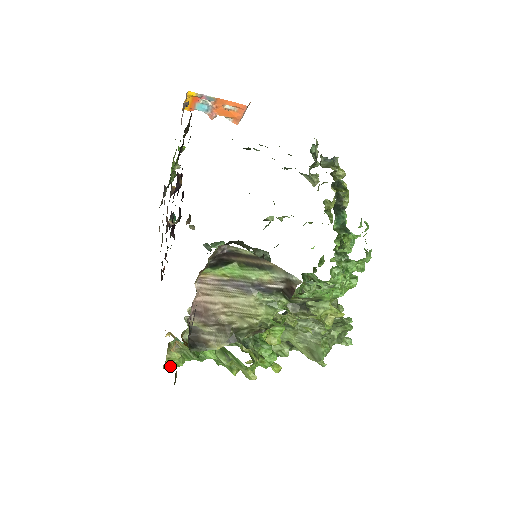
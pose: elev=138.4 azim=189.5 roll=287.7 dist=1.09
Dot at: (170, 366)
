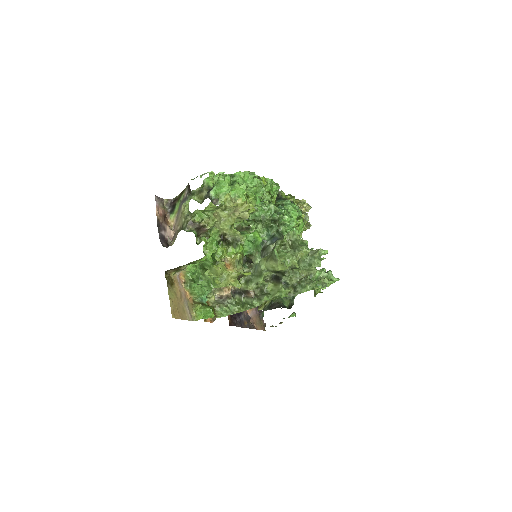
Dot at: (198, 317)
